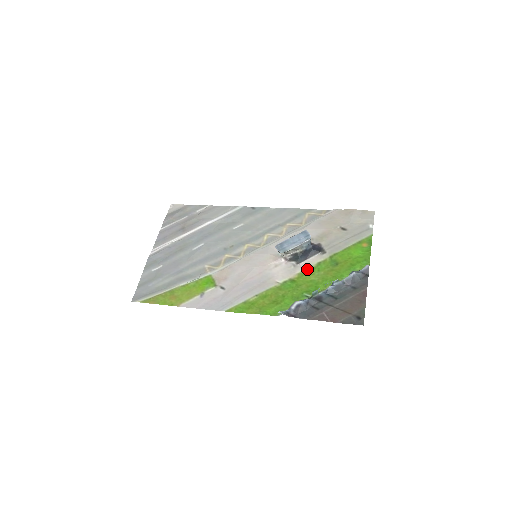
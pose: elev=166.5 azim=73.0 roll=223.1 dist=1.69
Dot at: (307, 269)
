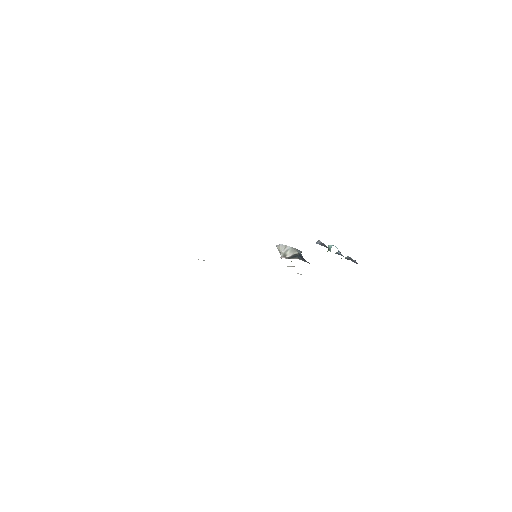
Dot at: occluded
